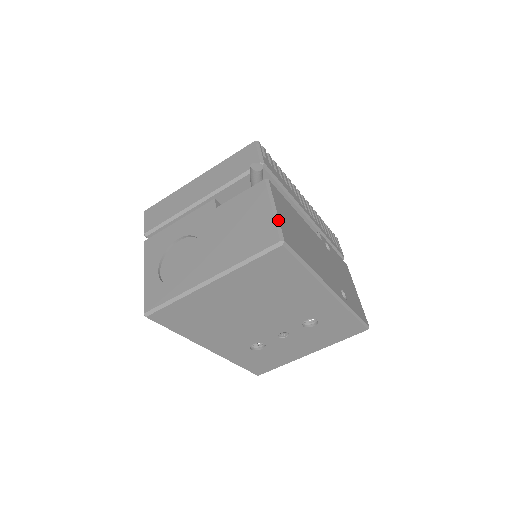
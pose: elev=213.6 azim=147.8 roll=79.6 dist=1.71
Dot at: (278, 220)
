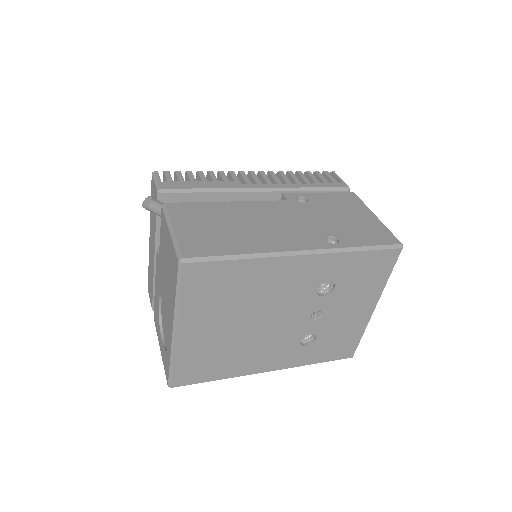
Dot at: (175, 240)
